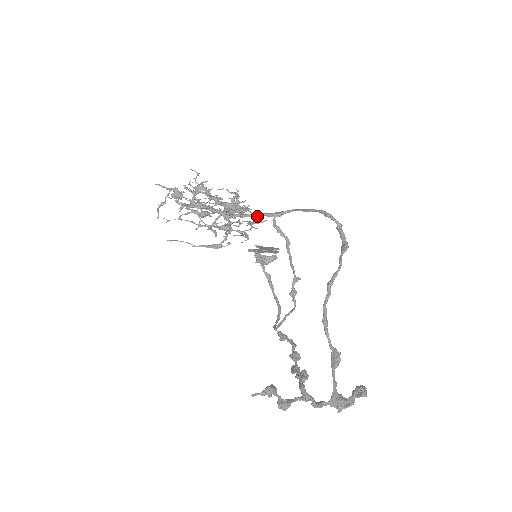
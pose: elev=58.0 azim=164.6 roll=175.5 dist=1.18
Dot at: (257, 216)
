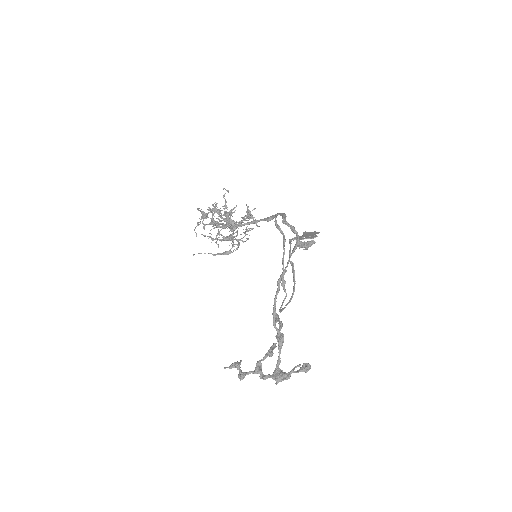
Dot at: (247, 226)
